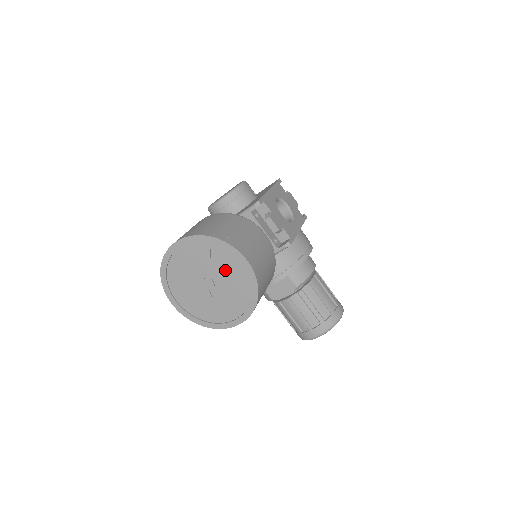
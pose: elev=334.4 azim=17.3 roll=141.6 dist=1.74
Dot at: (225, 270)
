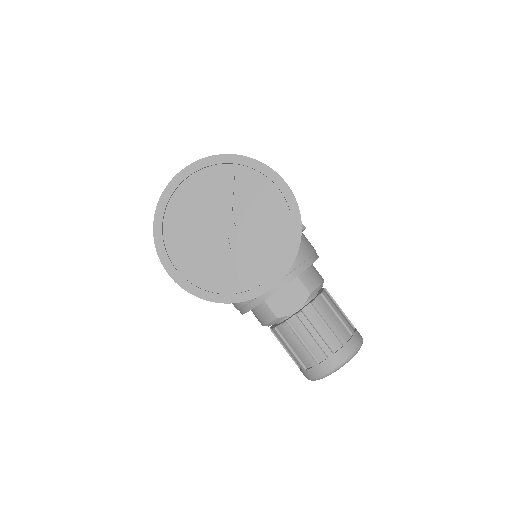
Dot at: (253, 204)
